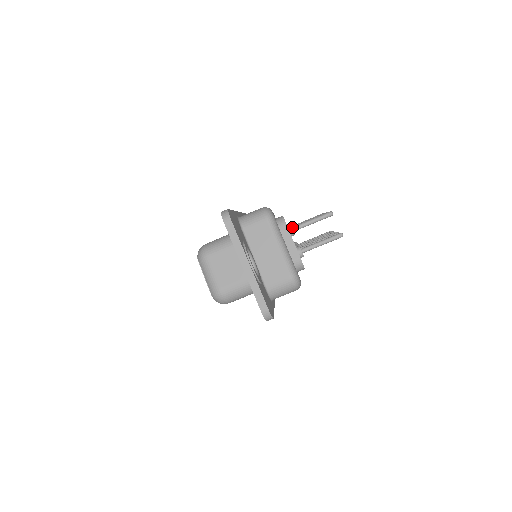
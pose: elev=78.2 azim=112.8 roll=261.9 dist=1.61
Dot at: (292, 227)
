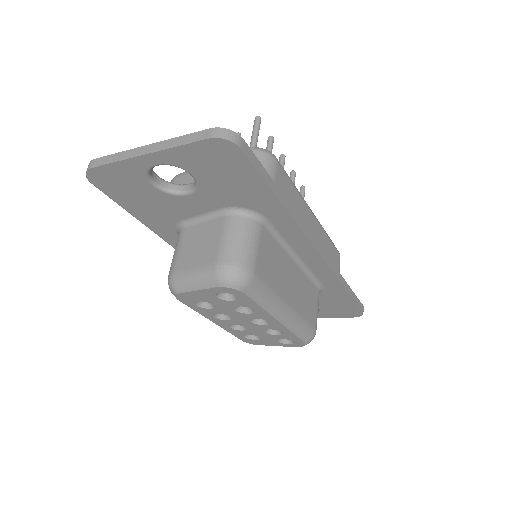
Dot at: occluded
